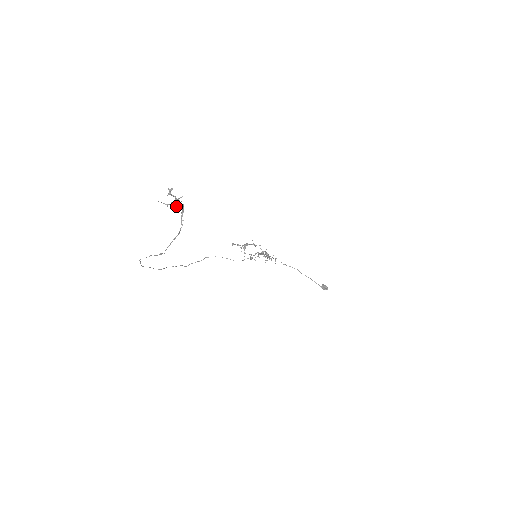
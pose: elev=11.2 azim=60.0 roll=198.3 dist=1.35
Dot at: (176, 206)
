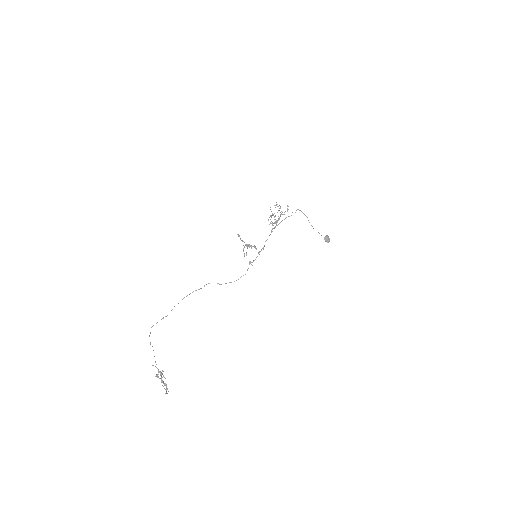
Dot at: (163, 376)
